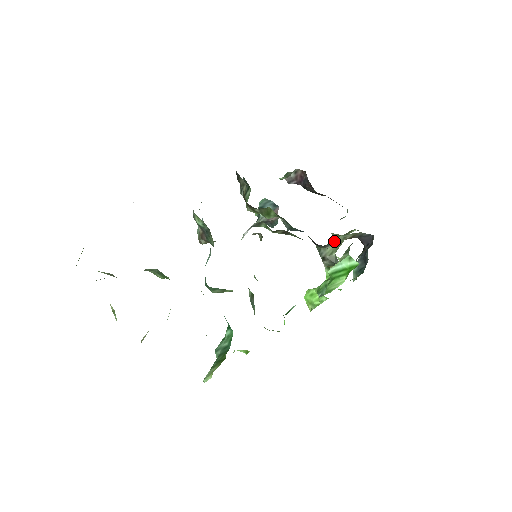
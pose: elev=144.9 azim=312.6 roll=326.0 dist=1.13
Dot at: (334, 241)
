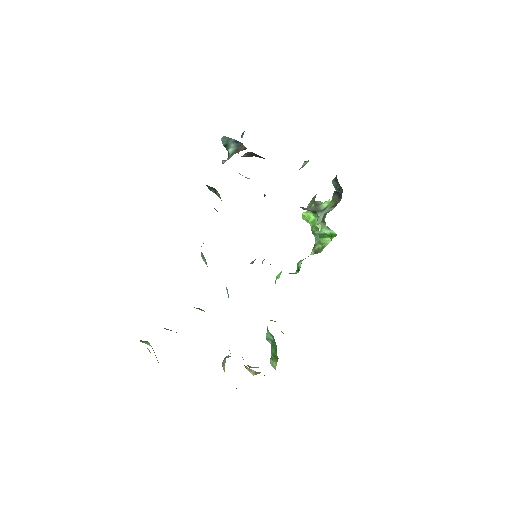
Dot at: occluded
